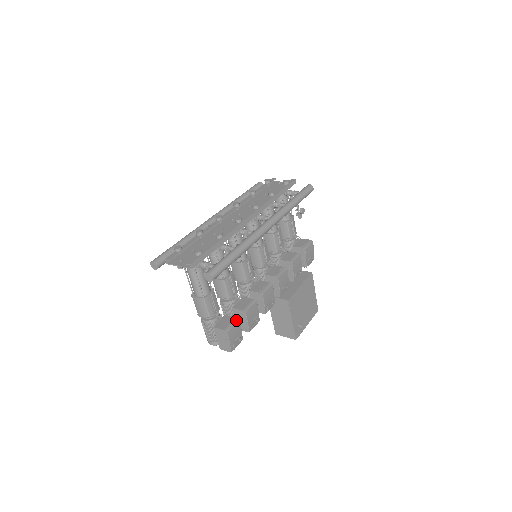
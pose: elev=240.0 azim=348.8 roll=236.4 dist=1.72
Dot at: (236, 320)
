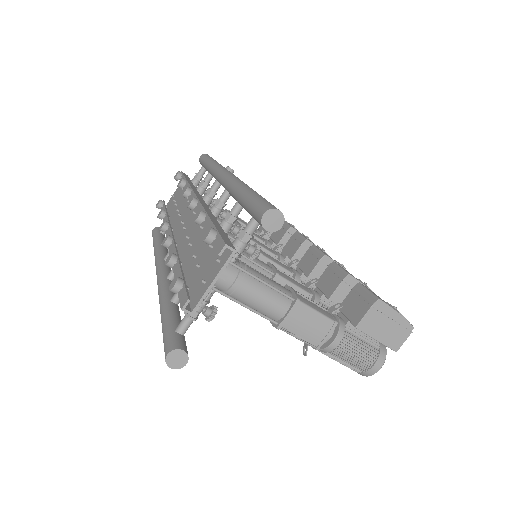
Dot at: (359, 286)
